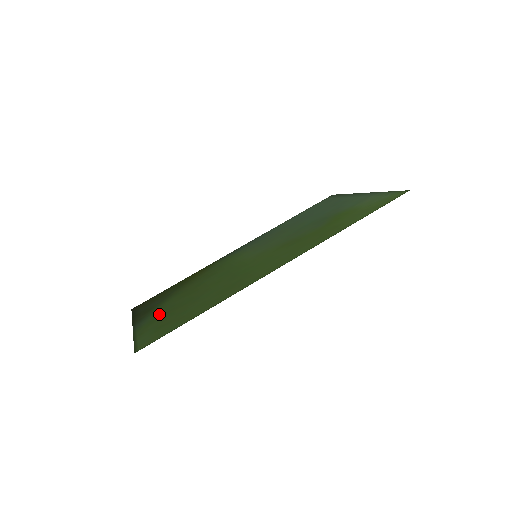
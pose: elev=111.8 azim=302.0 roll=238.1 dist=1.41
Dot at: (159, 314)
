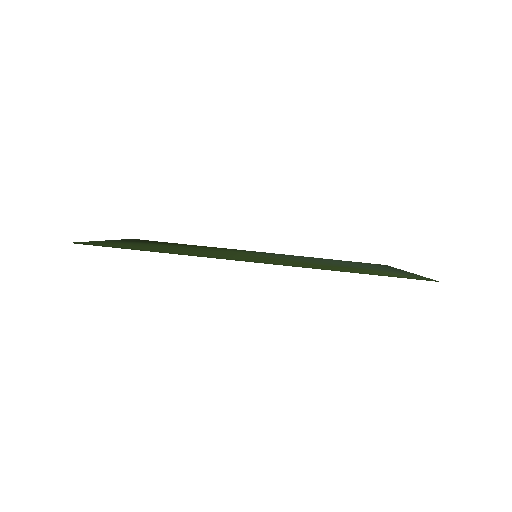
Dot at: (133, 243)
